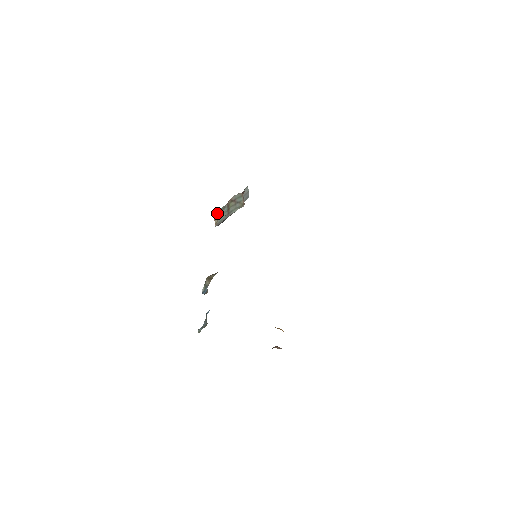
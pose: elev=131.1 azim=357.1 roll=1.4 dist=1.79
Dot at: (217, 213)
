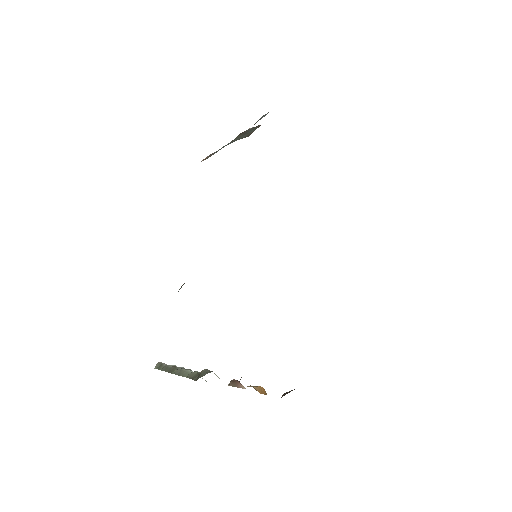
Dot at: occluded
